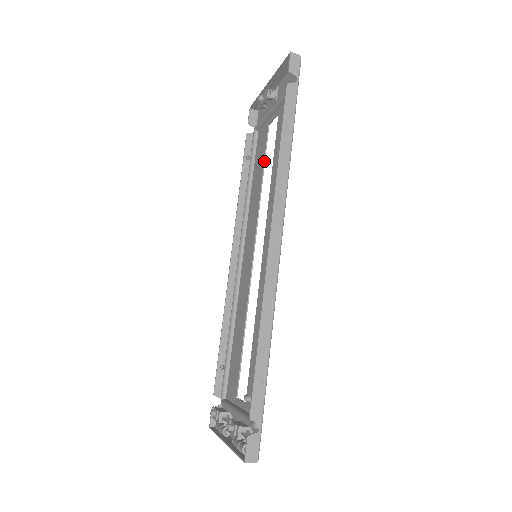
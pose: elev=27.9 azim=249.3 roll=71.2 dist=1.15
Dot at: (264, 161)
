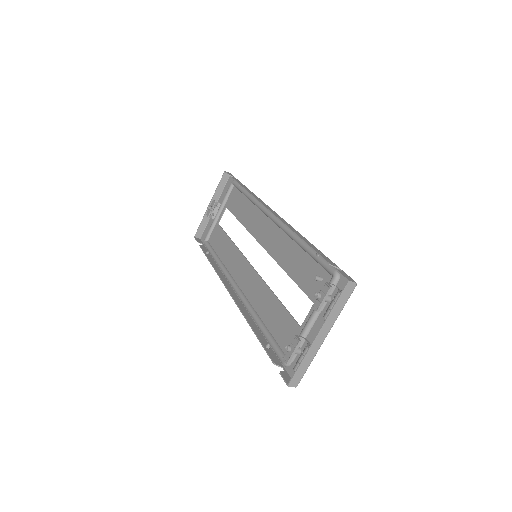
Dot at: (226, 234)
